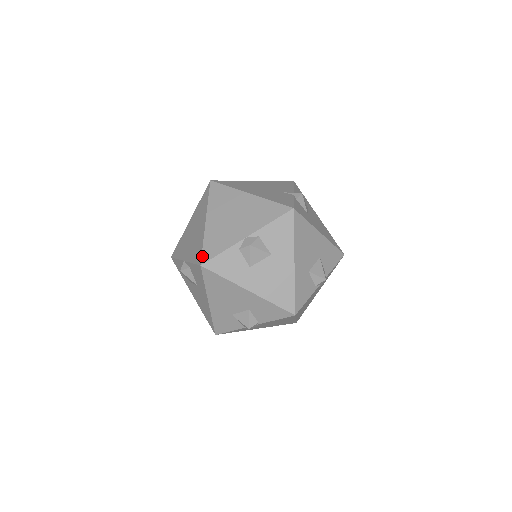
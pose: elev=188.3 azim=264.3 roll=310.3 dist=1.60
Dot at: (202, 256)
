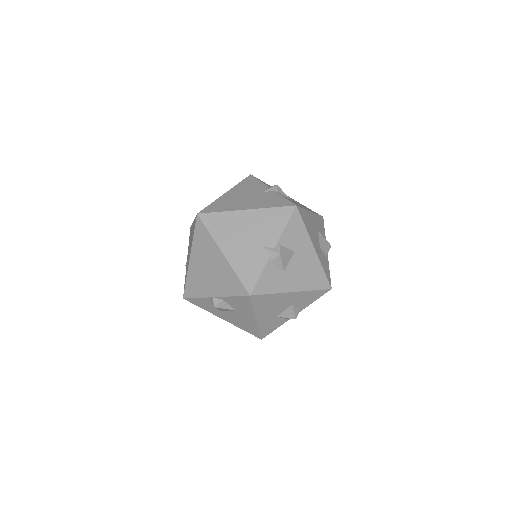
Dot at: (184, 291)
